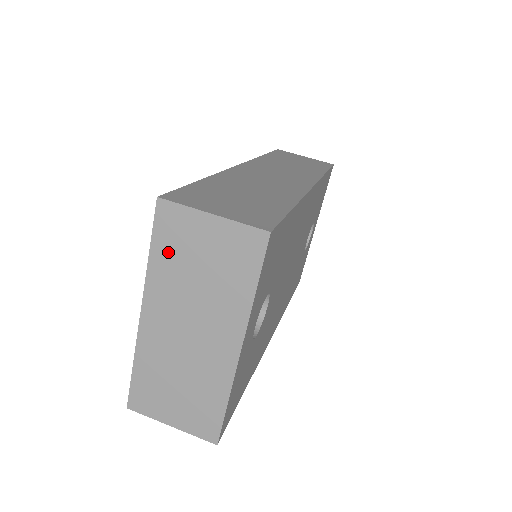
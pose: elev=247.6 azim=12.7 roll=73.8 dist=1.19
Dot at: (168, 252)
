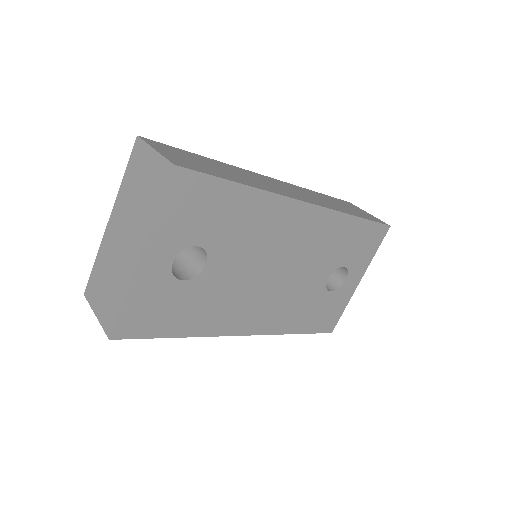
Dot at: (131, 175)
